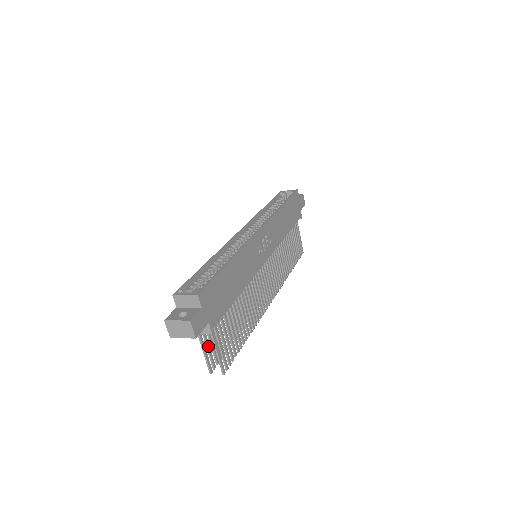
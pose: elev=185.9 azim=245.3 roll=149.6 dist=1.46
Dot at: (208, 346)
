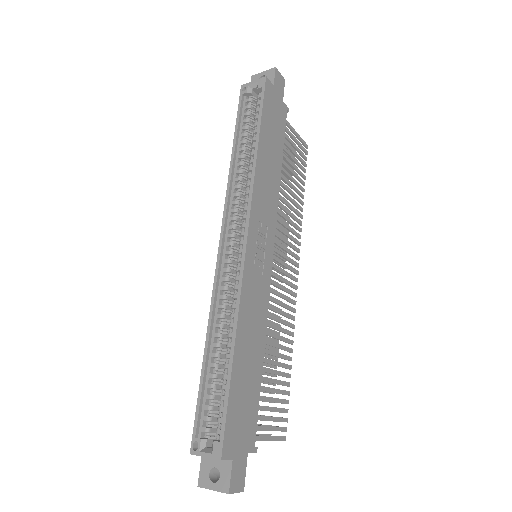
Dot at: occluded
